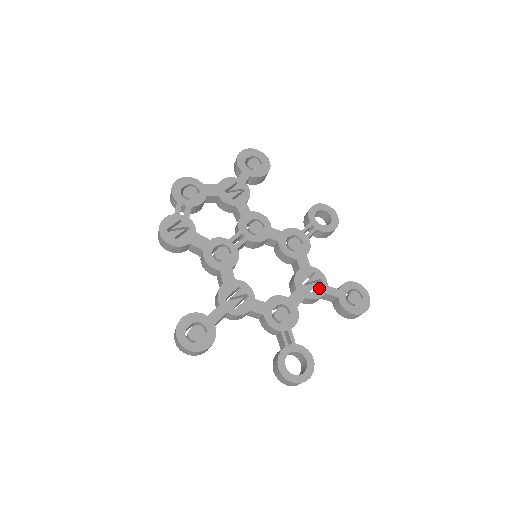
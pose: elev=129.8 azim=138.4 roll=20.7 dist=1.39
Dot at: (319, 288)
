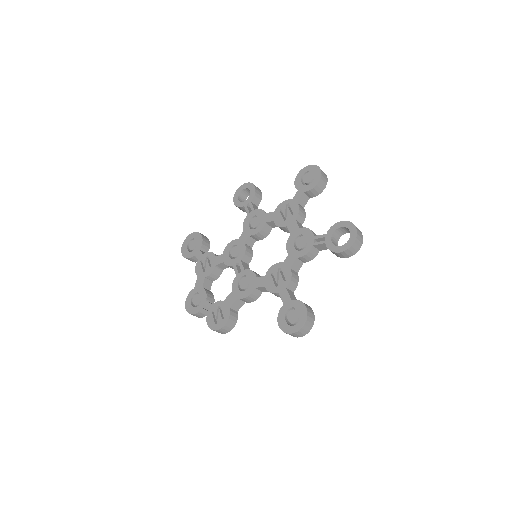
Dot at: (292, 207)
